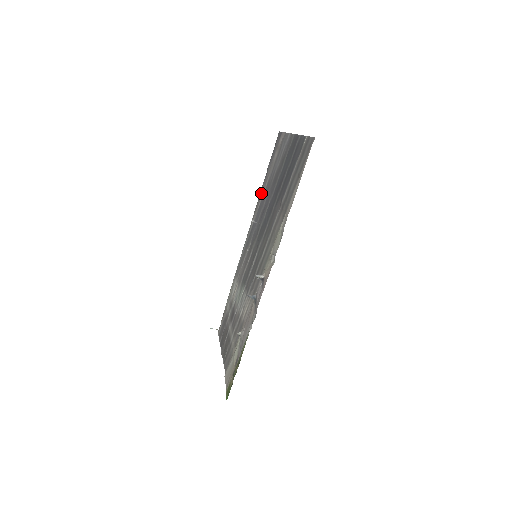
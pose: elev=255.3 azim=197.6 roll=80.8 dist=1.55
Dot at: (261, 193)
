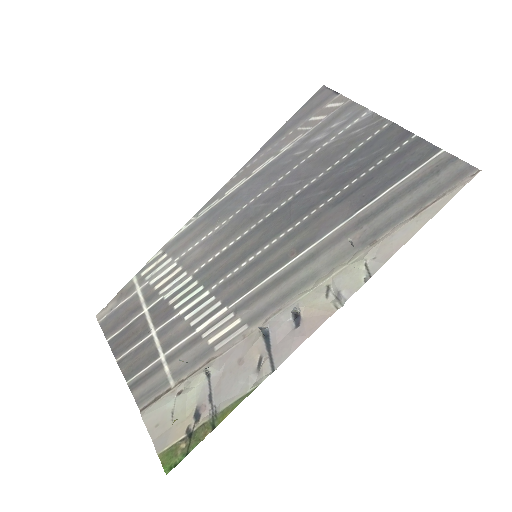
Dot at: (263, 154)
